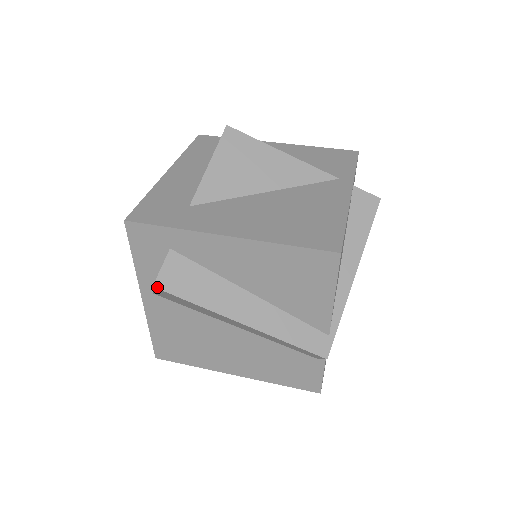
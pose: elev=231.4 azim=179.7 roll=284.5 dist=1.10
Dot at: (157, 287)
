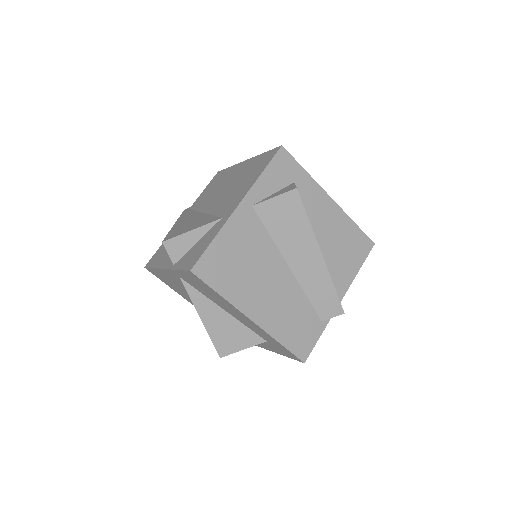
Dot at: occluded
